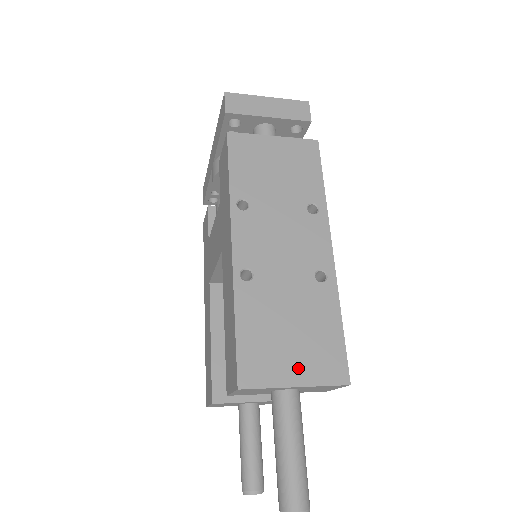
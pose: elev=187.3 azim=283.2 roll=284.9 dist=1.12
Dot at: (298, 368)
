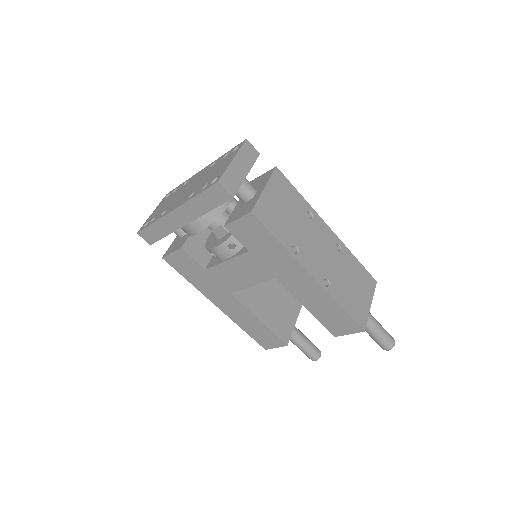
Dot at: (366, 298)
